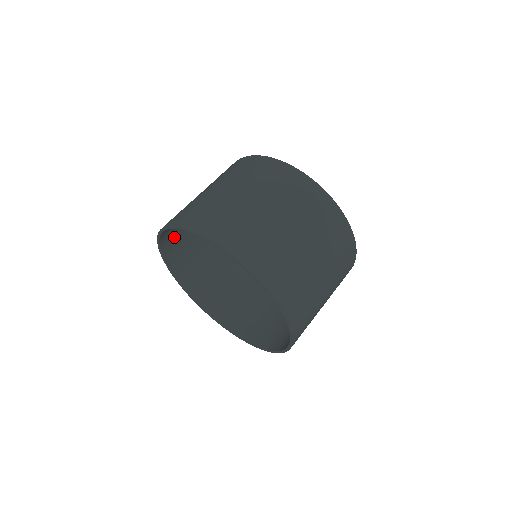
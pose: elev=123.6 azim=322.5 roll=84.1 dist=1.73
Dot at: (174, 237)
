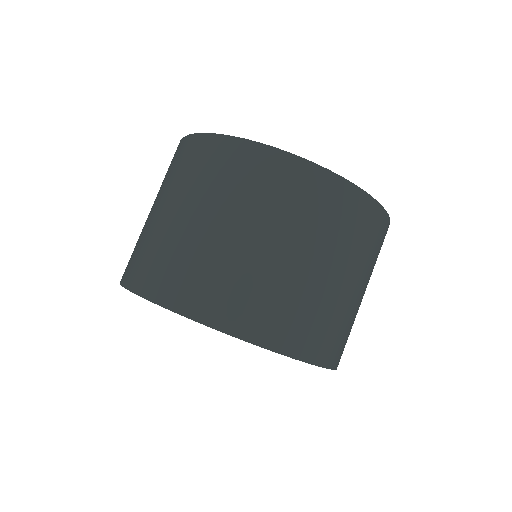
Dot at: (161, 268)
